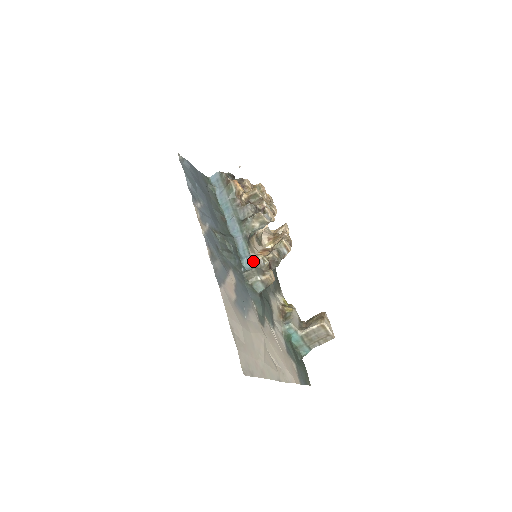
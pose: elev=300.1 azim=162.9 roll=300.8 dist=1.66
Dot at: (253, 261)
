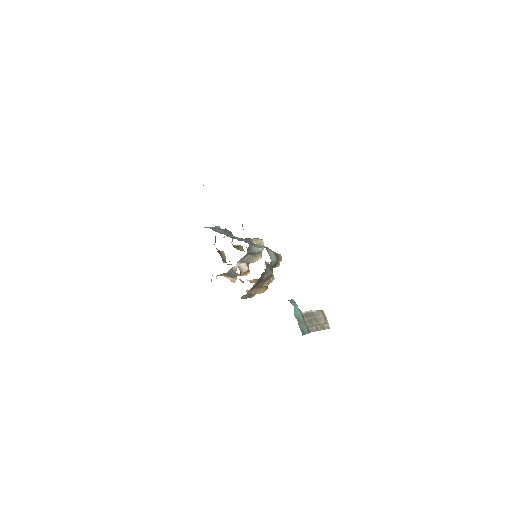
Dot at: (262, 246)
